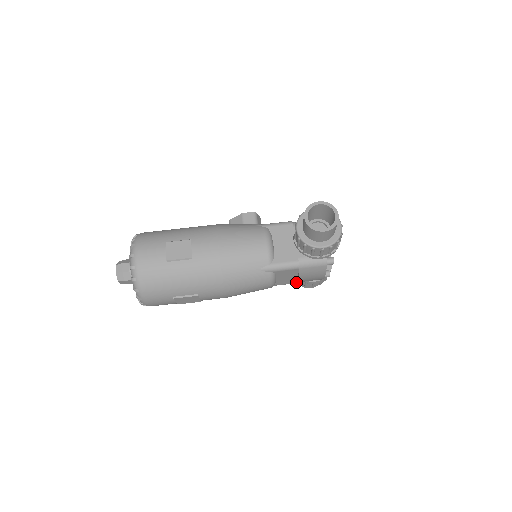
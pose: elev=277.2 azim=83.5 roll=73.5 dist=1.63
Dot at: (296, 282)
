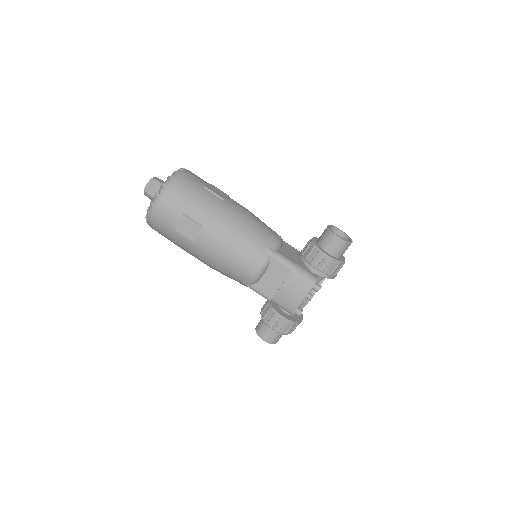
Dot at: (272, 297)
